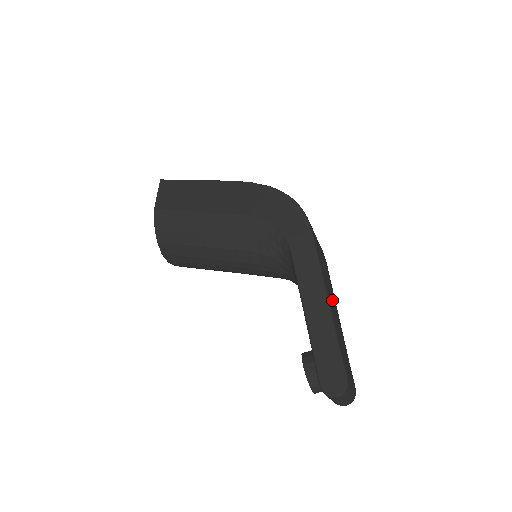
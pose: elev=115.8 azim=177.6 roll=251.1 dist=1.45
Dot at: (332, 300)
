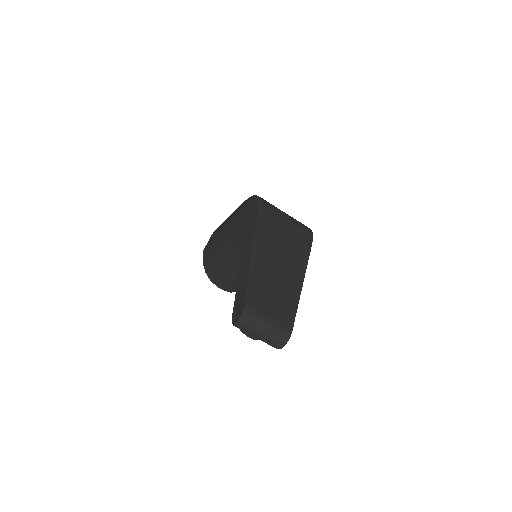
Dot at: (281, 260)
